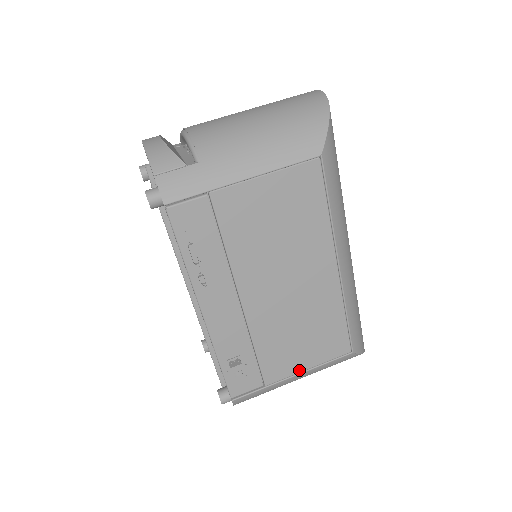
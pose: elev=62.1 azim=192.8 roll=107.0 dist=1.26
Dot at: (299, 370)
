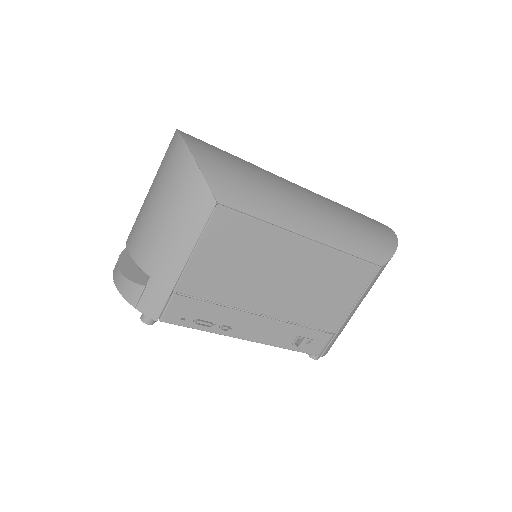
Dot at: (350, 308)
